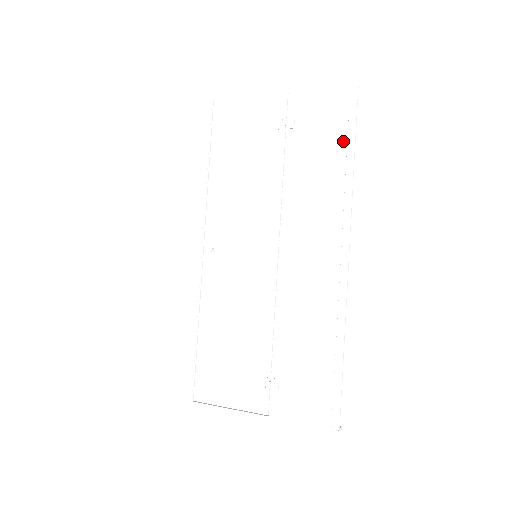
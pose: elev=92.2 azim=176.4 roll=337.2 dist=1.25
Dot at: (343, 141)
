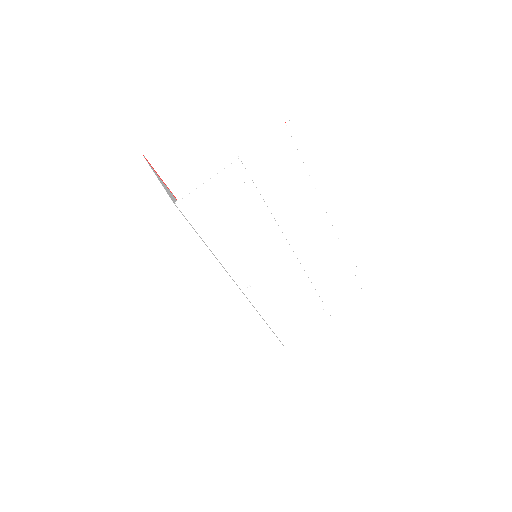
Dot at: (300, 163)
